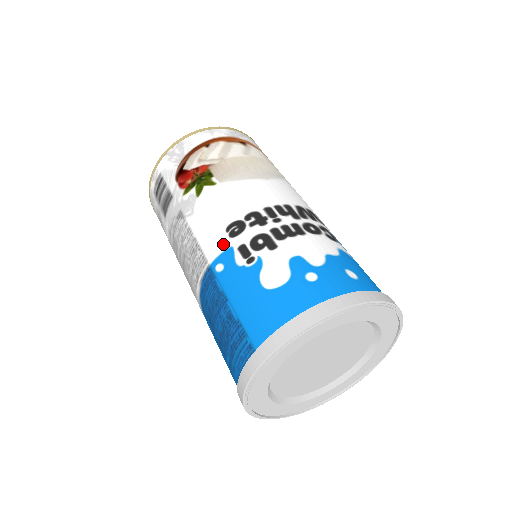
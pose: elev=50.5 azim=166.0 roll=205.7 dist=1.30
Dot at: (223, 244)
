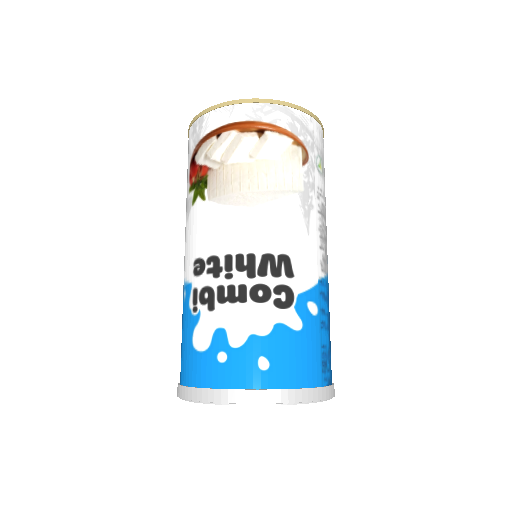
Dot at: (189, 275)
